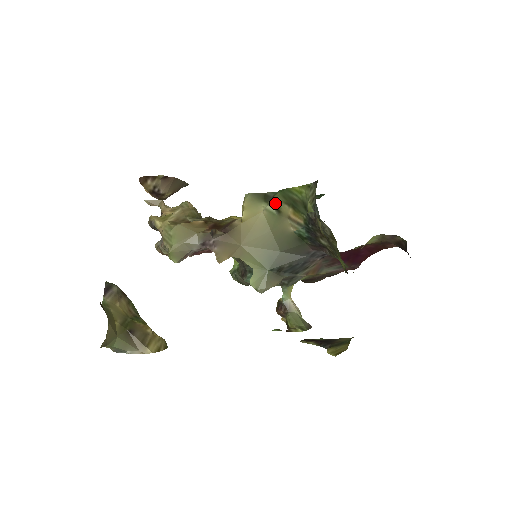
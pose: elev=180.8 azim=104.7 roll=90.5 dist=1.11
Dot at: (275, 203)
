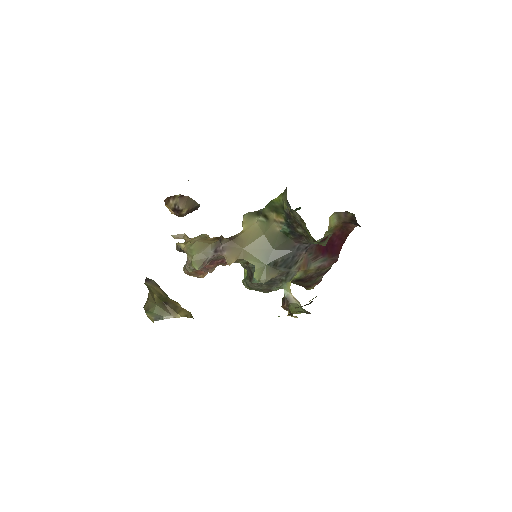
Dot at: (264, 214)
